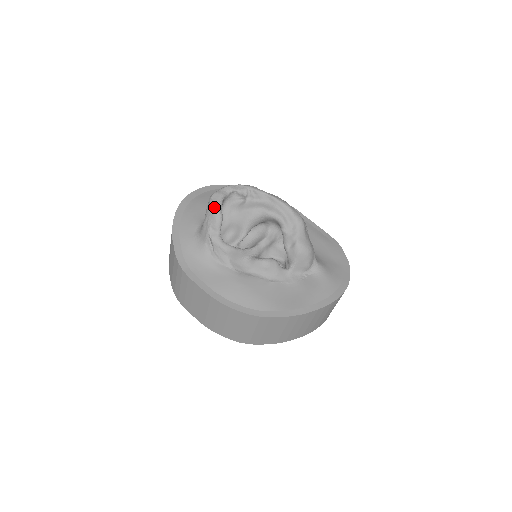
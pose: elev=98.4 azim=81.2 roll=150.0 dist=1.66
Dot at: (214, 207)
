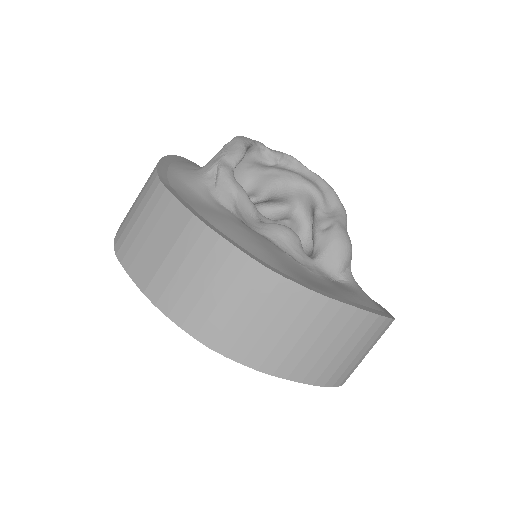
Dot at: (238, 140)
